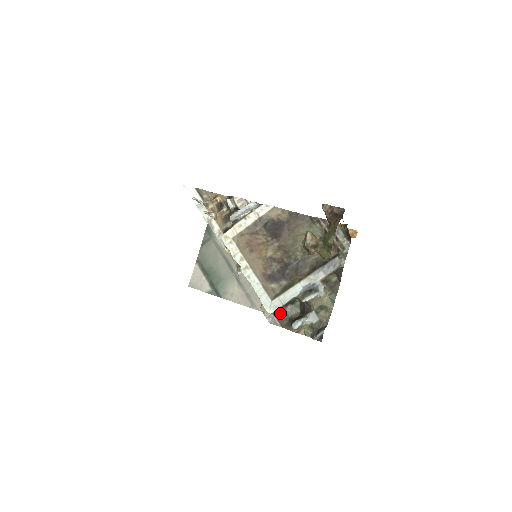
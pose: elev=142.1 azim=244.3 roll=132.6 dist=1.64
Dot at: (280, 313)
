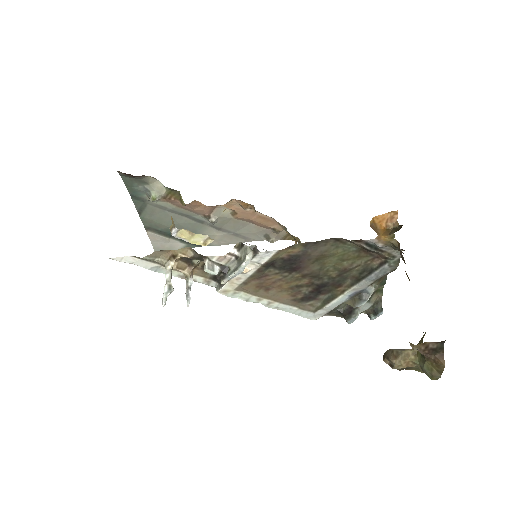
Dot at: occluded
